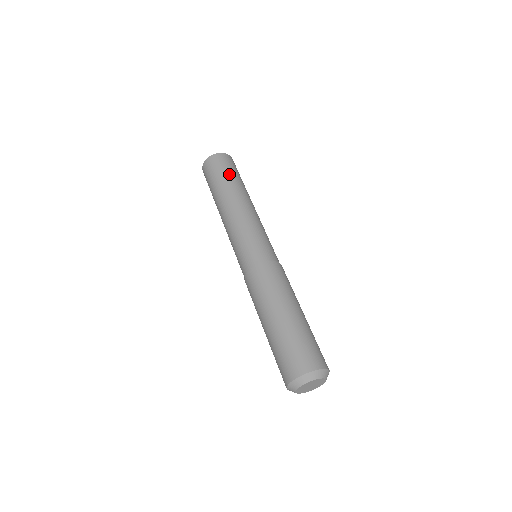
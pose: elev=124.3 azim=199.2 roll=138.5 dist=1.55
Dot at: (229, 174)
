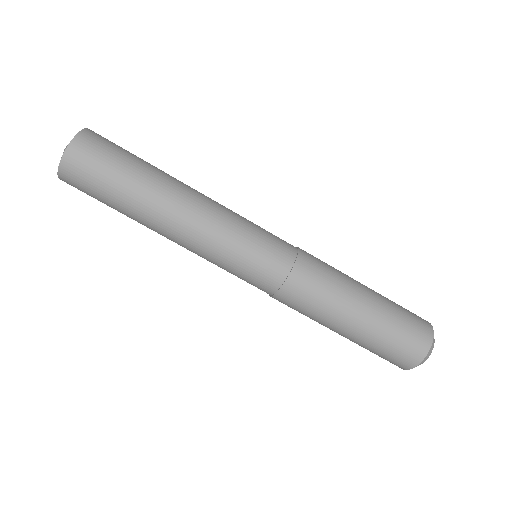
Dot at: (133, 160)
